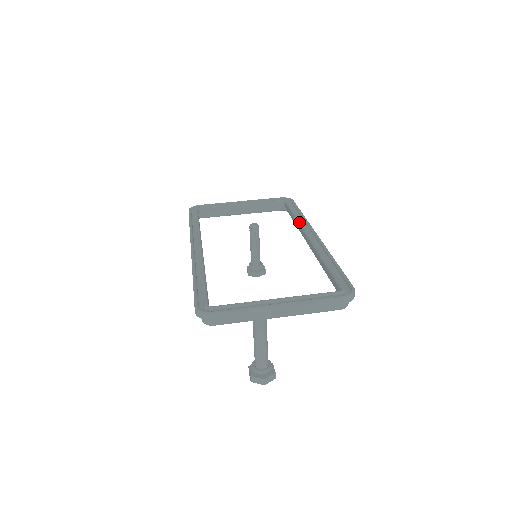
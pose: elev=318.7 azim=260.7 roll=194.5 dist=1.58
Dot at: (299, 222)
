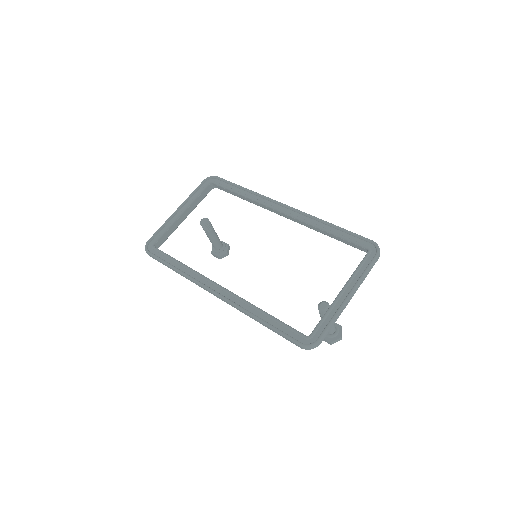
Dot at: (256, 201)
